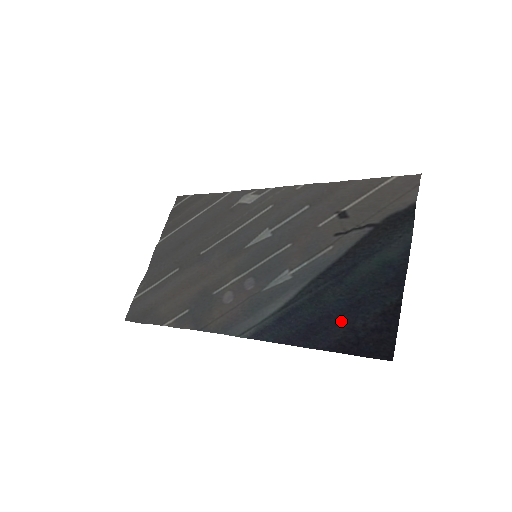
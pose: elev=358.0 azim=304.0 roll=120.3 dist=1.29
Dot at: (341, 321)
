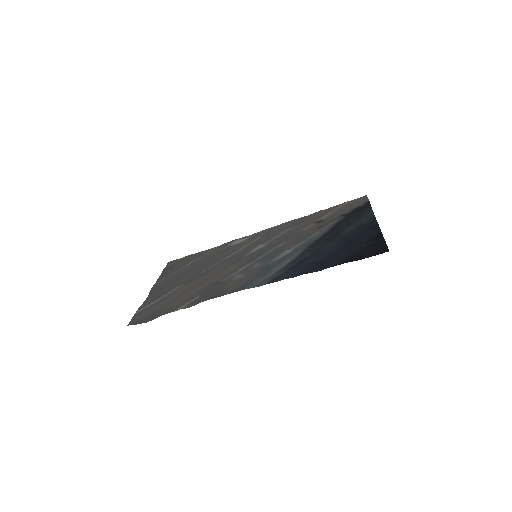
Dot at: (341, 253)
